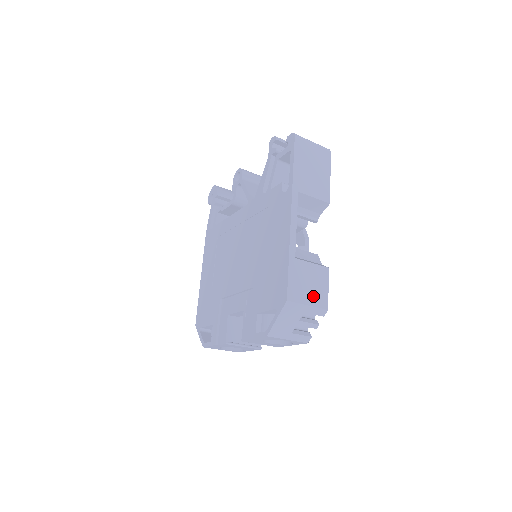
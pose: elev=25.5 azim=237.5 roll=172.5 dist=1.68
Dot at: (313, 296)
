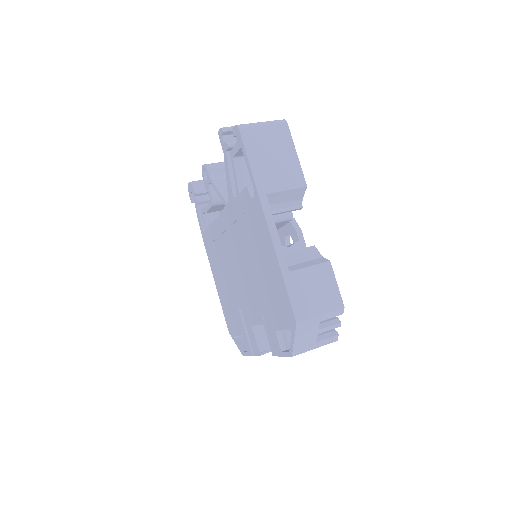
Dot at: (323, 302)
